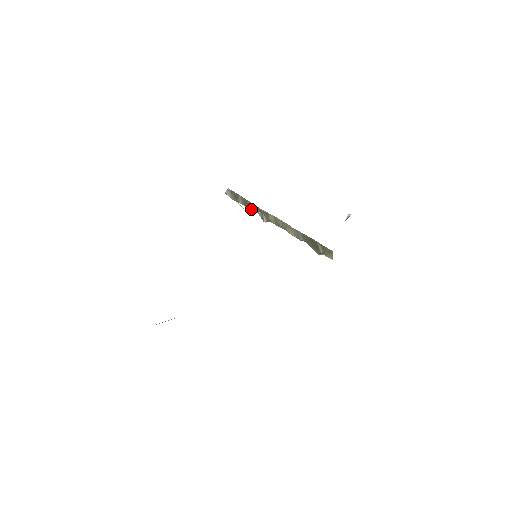
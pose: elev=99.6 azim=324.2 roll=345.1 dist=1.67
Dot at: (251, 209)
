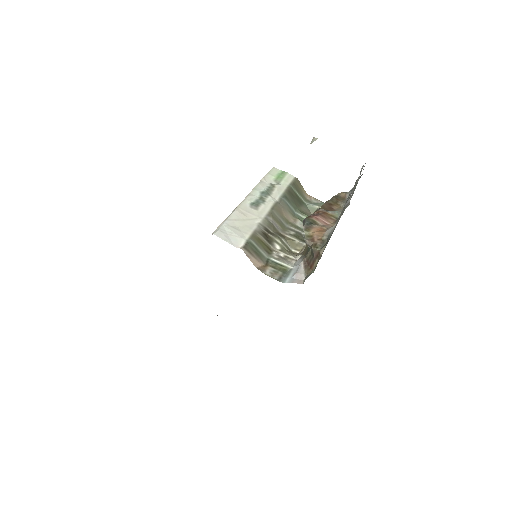
Dot at: (272, 247)
